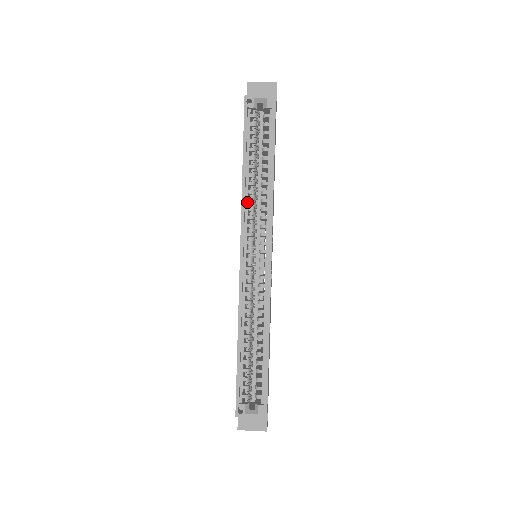
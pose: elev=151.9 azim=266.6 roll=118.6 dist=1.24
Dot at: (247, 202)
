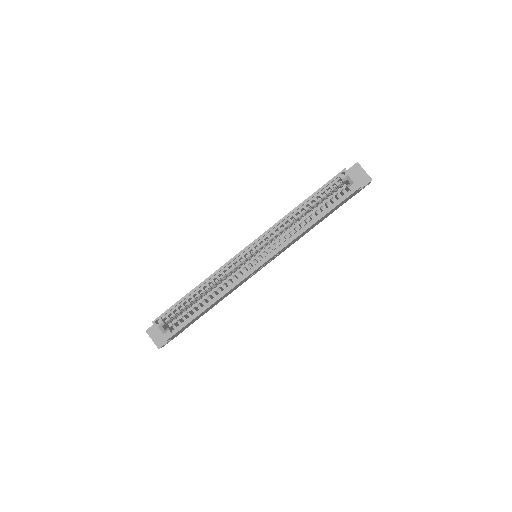
Dot at: (282, 224)
